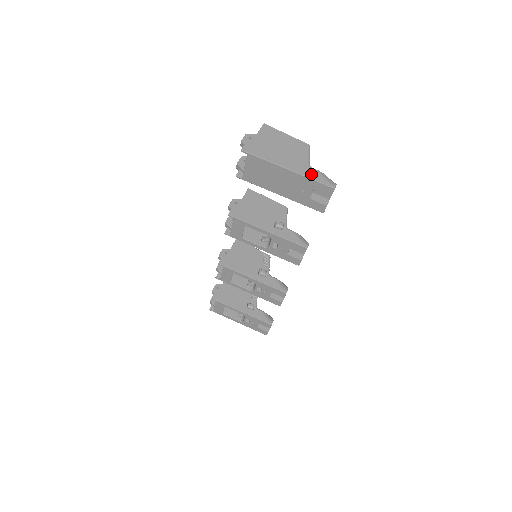
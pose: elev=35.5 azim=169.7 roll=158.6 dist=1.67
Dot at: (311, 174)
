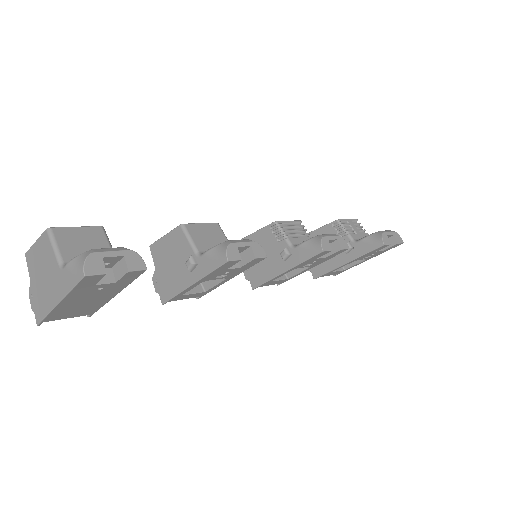
Dot at: (66, 283)
